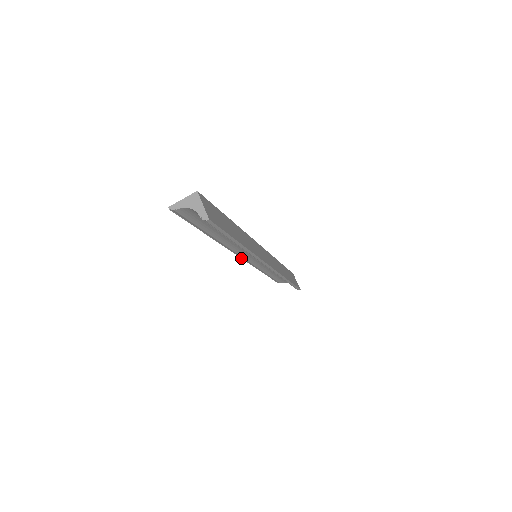
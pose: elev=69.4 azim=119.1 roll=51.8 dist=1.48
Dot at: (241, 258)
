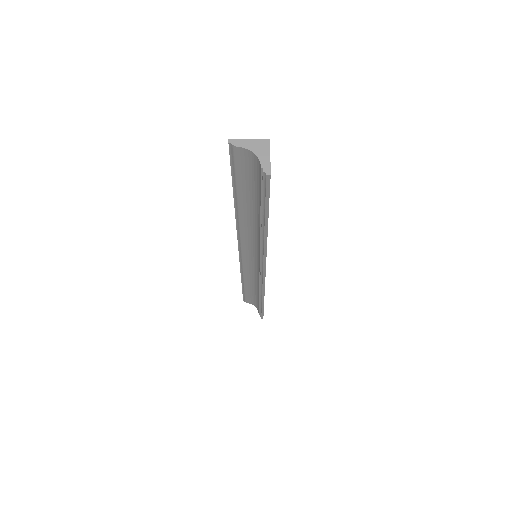
Dot at: (238, 250)
